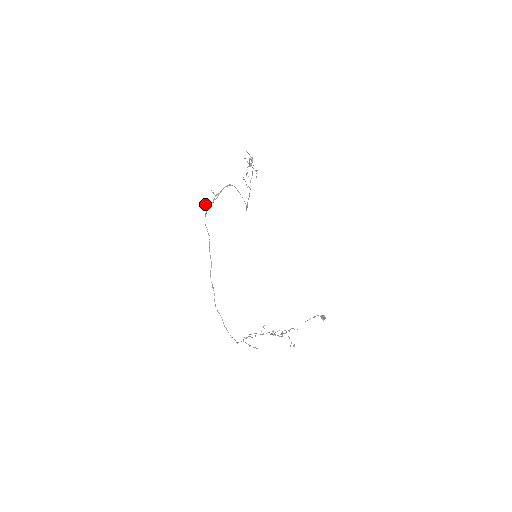
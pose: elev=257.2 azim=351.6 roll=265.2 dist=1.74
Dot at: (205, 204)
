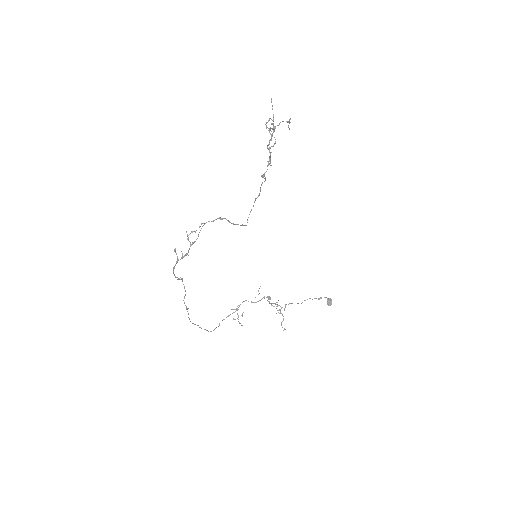
Dot at: (175, 252)
